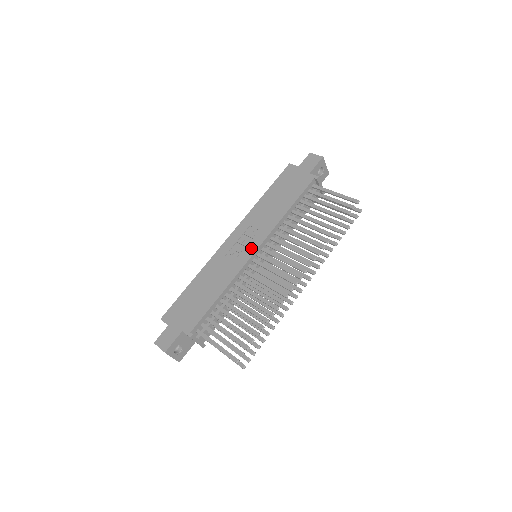
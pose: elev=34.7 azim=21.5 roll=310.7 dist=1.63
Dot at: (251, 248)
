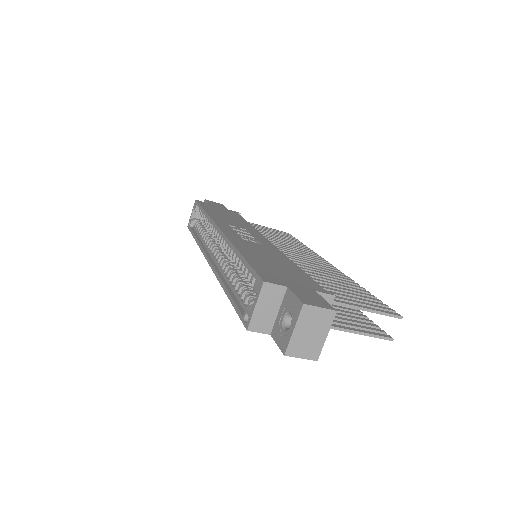
Dot at: (261, 238)
